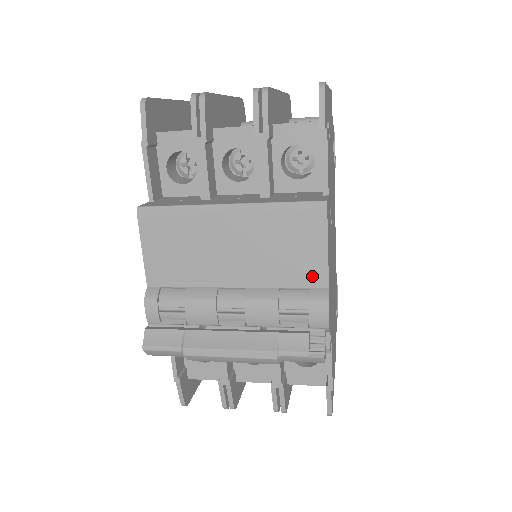
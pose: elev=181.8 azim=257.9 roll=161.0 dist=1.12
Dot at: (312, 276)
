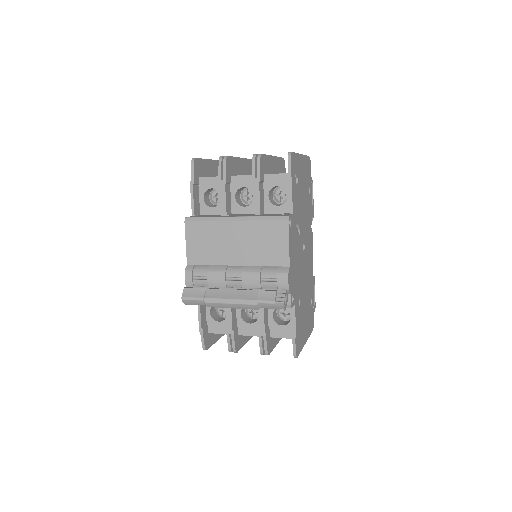
Dot at: (280, 259)
